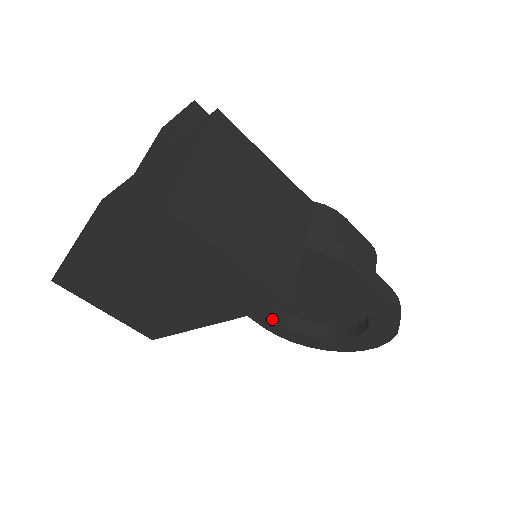
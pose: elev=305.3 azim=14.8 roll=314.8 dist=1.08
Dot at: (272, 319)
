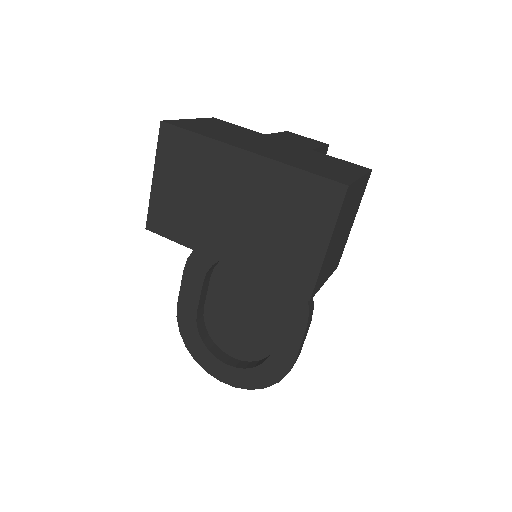
Dot at: (196, 303)
